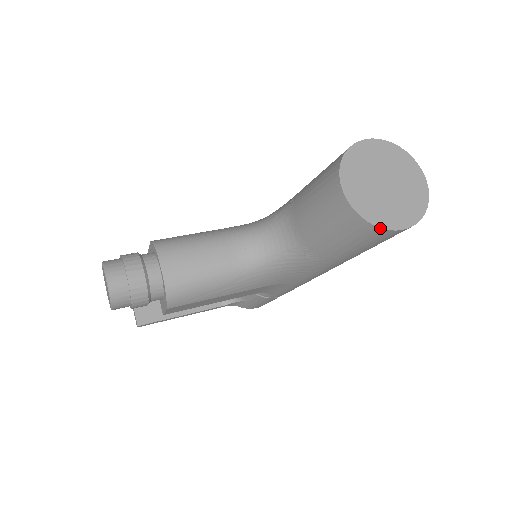
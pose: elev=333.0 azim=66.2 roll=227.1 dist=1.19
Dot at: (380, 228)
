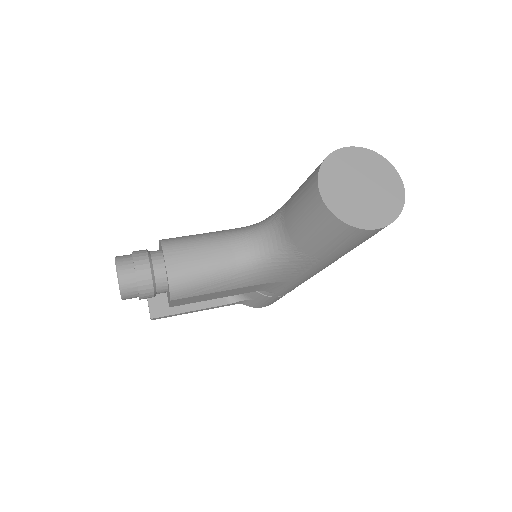
Dot at: (354, 227)
